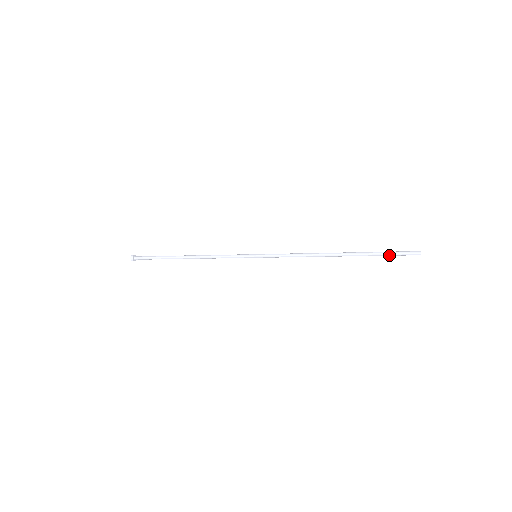
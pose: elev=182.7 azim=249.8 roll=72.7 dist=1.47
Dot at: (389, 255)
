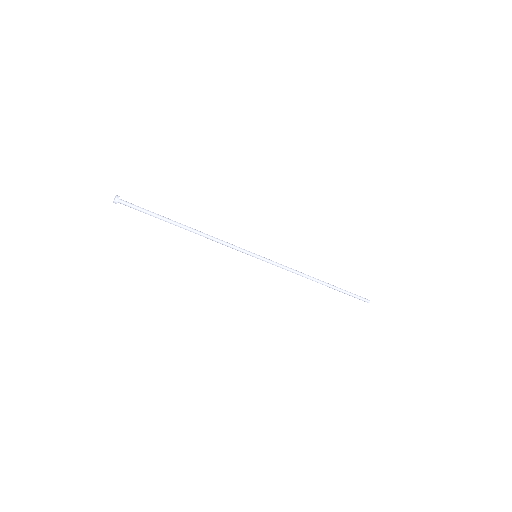
Dot at: occluded
